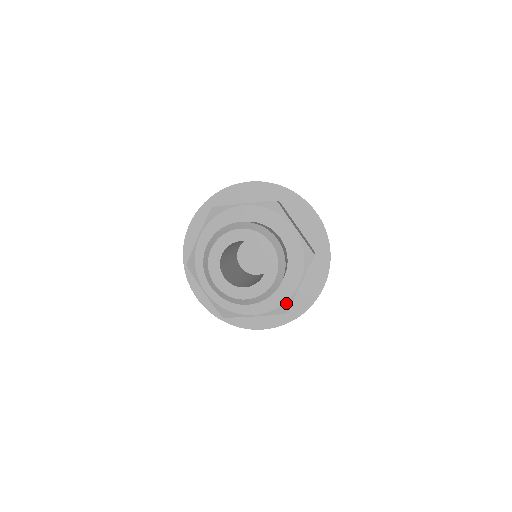
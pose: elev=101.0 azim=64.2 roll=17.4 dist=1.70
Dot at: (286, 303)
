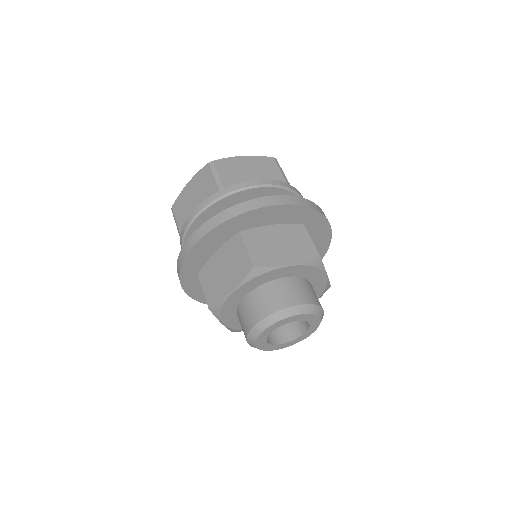
Dot at: (326, 287)
